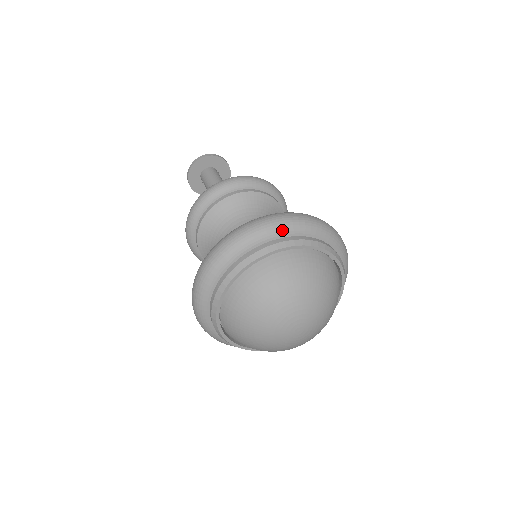
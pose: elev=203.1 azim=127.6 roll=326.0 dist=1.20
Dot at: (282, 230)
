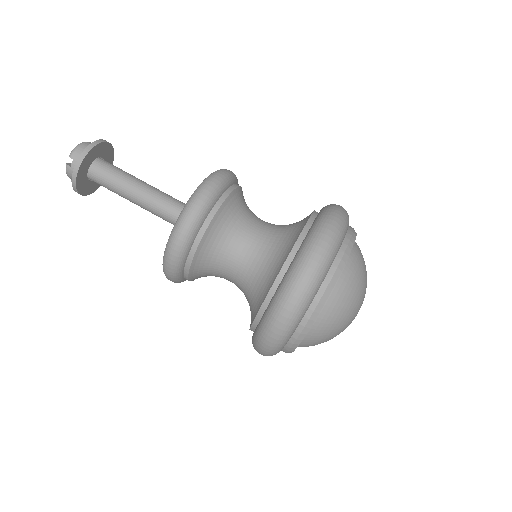
Dot at: (343, 236)
